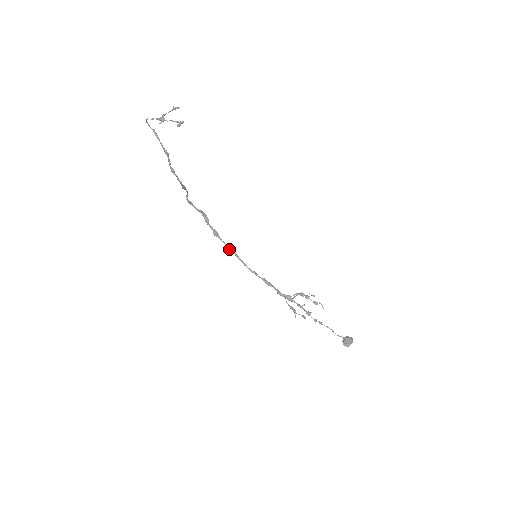
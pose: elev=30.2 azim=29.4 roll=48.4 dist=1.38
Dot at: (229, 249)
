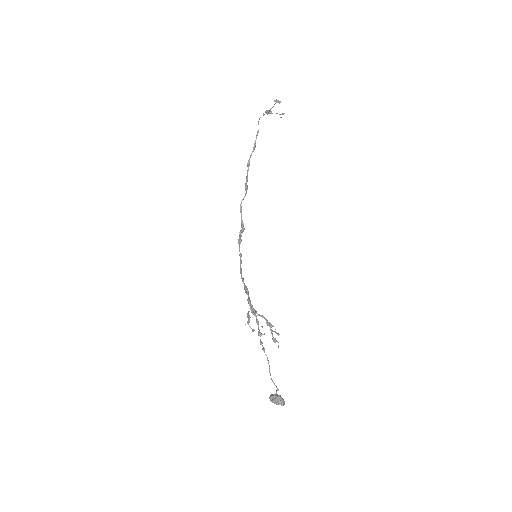
Dot at: (239, 254)
